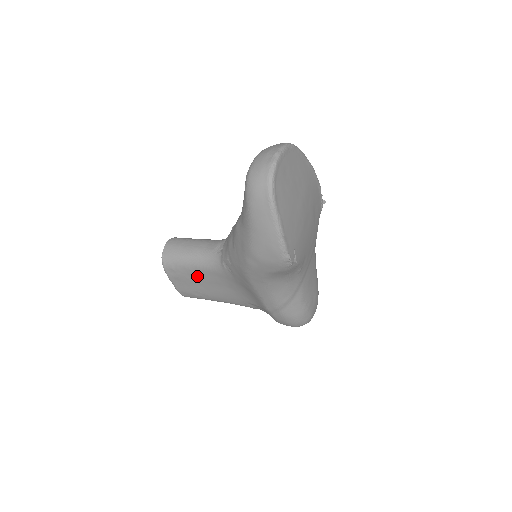
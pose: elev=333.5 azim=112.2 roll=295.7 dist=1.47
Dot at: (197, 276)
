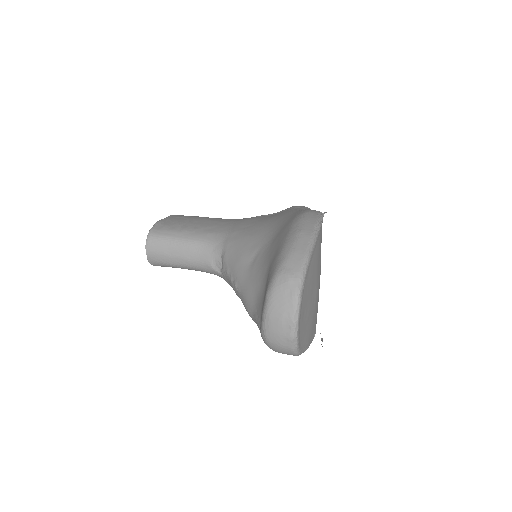
Dot at: occluded
